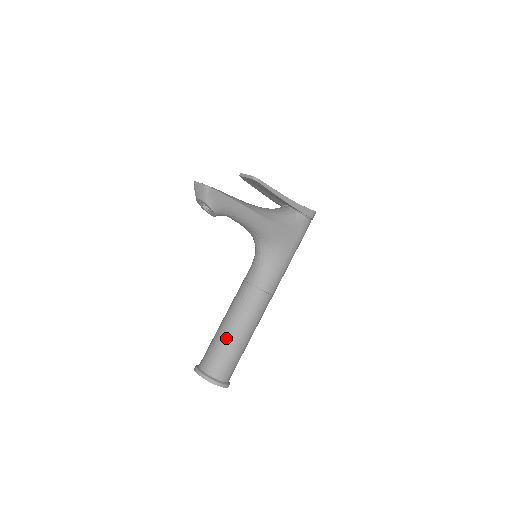
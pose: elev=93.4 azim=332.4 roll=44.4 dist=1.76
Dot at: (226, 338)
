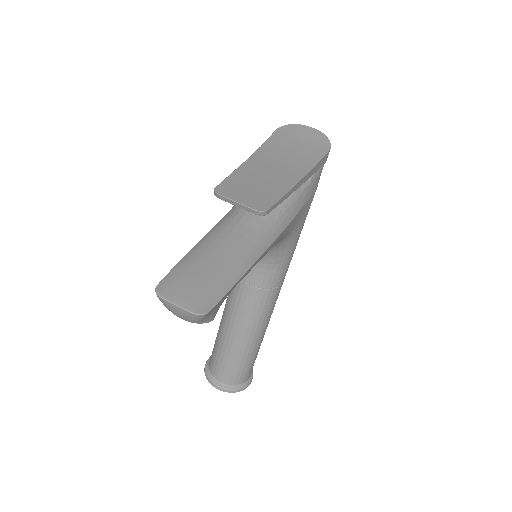
Dot at: (241, 350)
